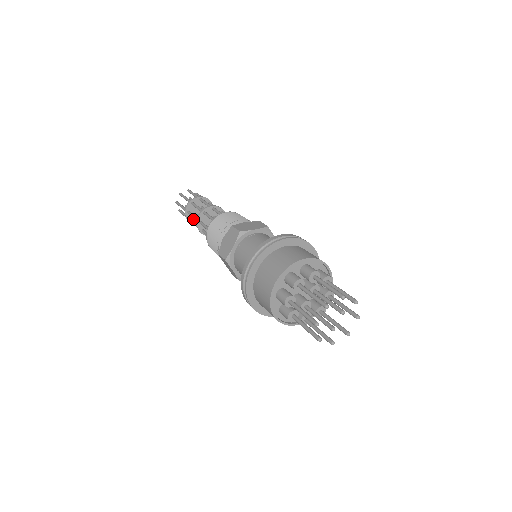
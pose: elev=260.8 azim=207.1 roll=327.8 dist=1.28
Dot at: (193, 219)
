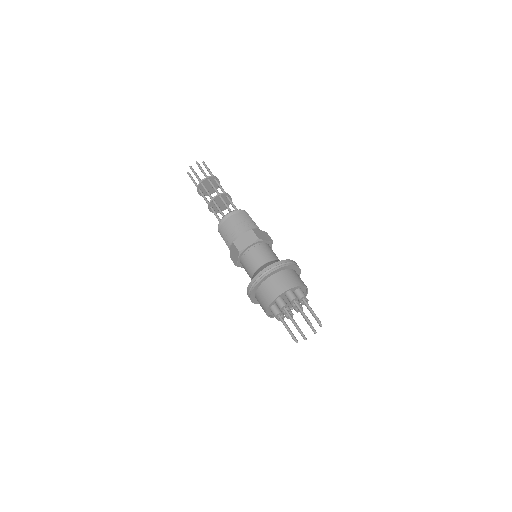
Dot at: (201, 190)
